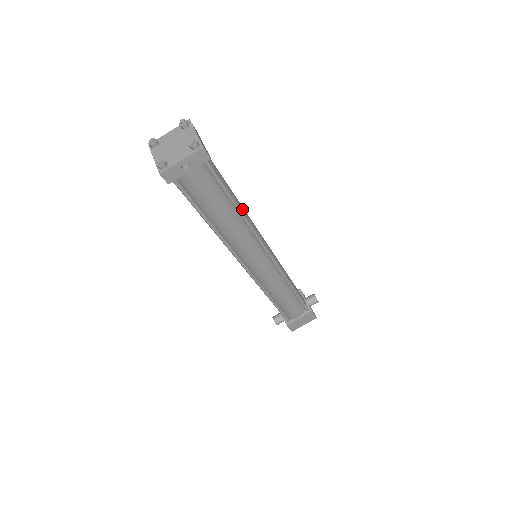
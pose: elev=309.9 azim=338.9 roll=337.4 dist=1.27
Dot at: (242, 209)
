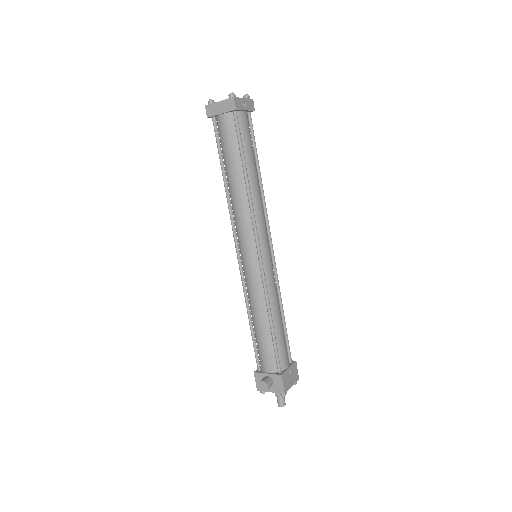
Dot at: occluded
